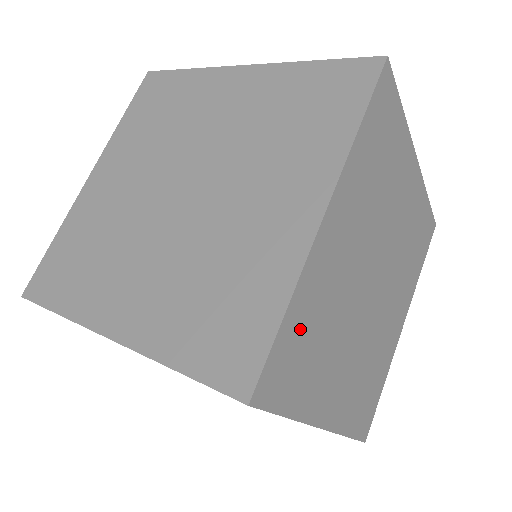
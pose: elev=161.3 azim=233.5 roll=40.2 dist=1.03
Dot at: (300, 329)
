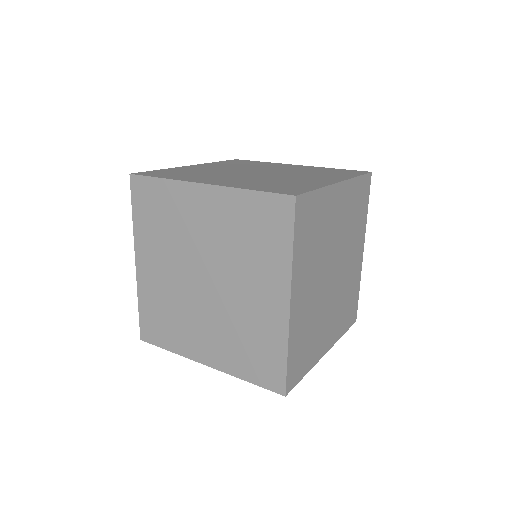
Dot at: (316, 211)
